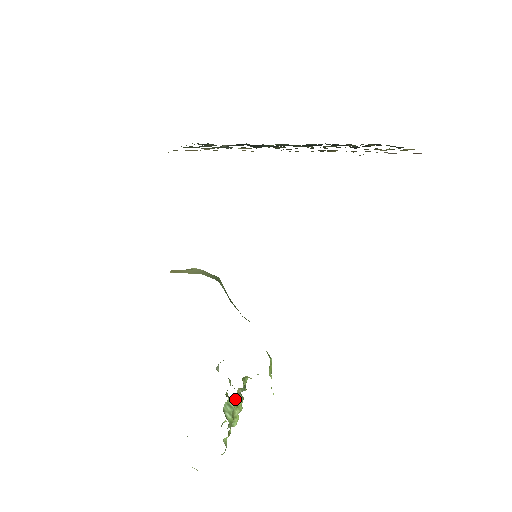
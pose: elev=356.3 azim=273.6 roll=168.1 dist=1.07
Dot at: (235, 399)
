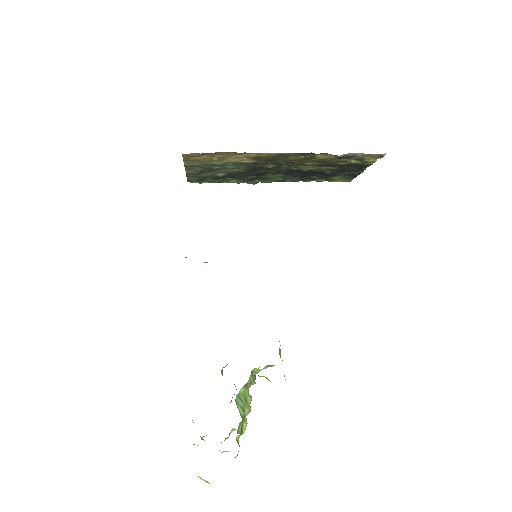
Dot at: (245, 394)
